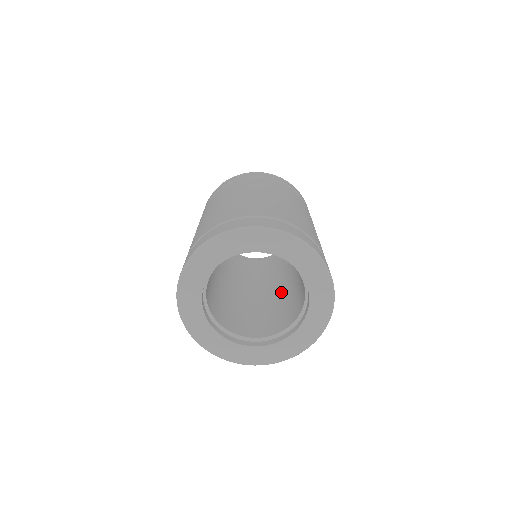
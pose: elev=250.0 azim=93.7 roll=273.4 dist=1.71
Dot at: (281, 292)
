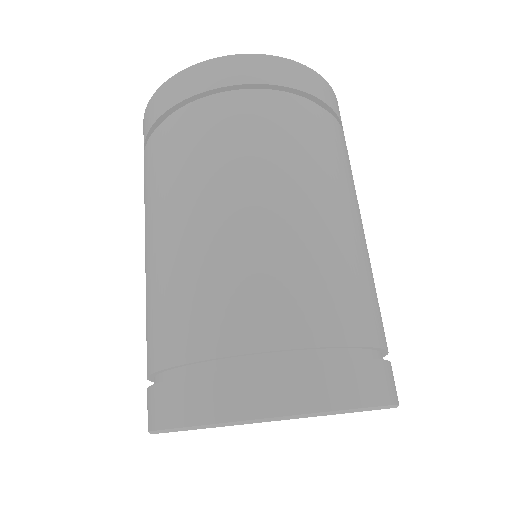
Dot at: occluded
